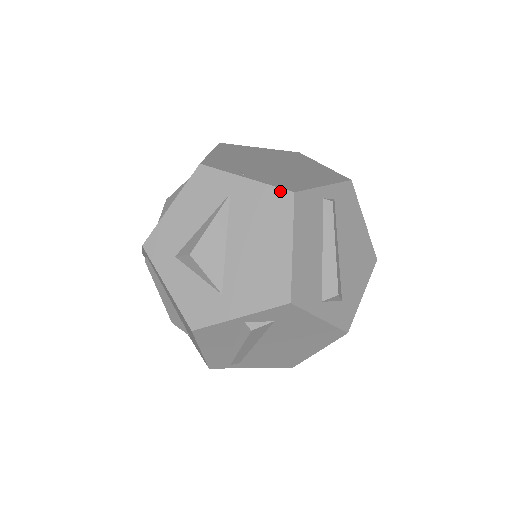
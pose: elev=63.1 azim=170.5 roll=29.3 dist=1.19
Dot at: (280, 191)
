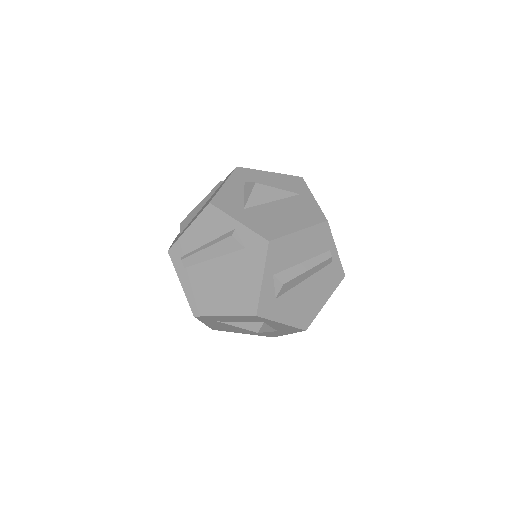
Dot at: (322, 214)
